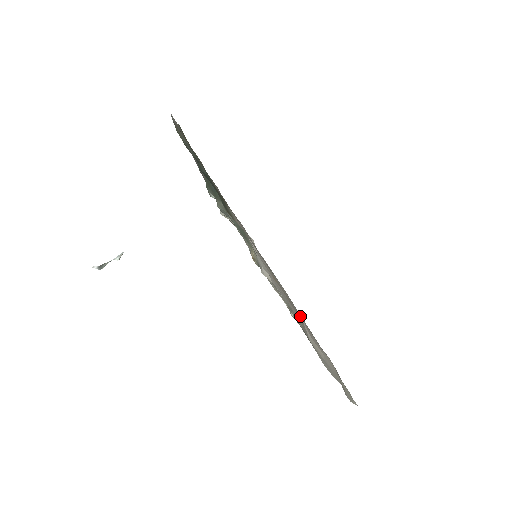
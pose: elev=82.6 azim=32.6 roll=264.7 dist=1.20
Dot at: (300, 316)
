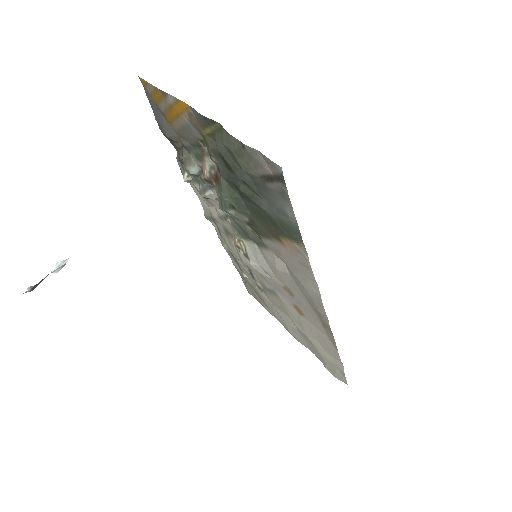
Dot at: (321, 332)
